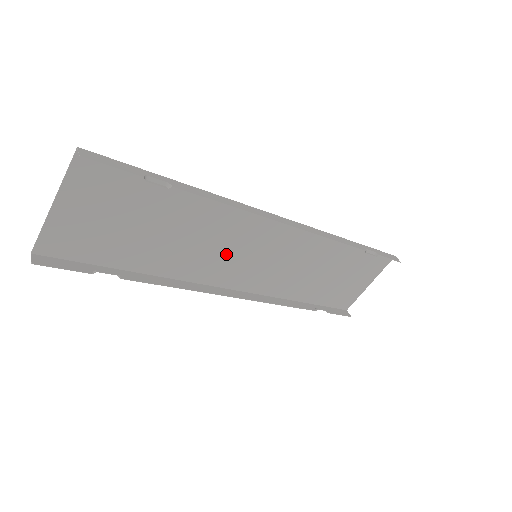
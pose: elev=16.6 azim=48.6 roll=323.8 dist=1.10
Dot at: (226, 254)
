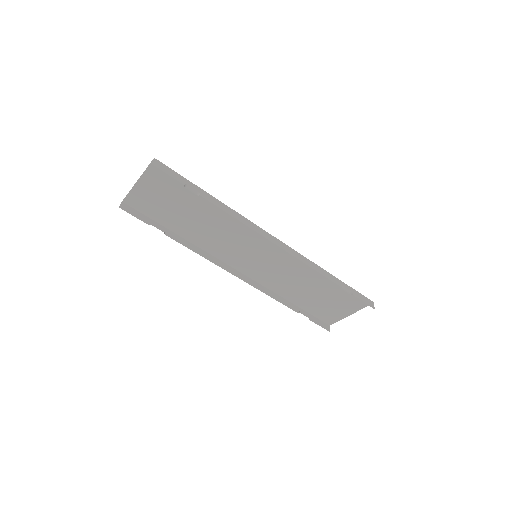
Dot at: (235, 246)
